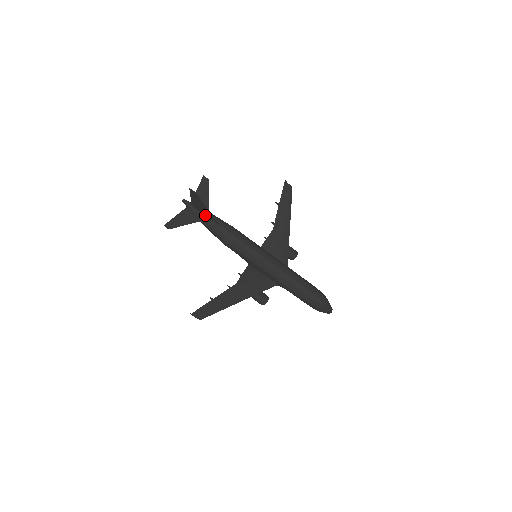
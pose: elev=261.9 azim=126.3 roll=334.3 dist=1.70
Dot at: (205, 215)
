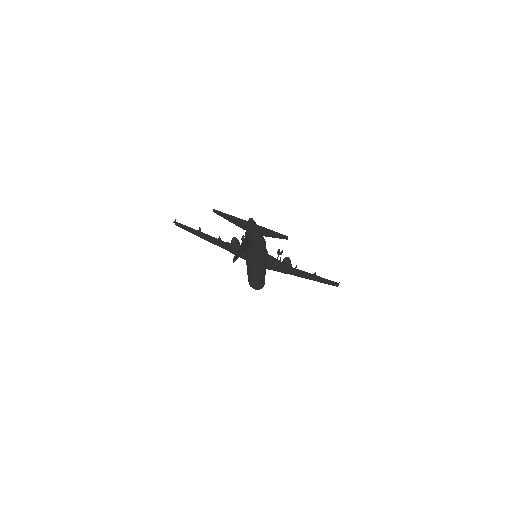
Dot at: (249, 238)
